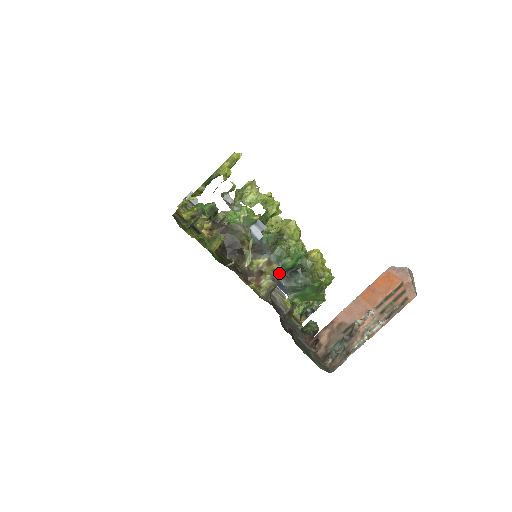
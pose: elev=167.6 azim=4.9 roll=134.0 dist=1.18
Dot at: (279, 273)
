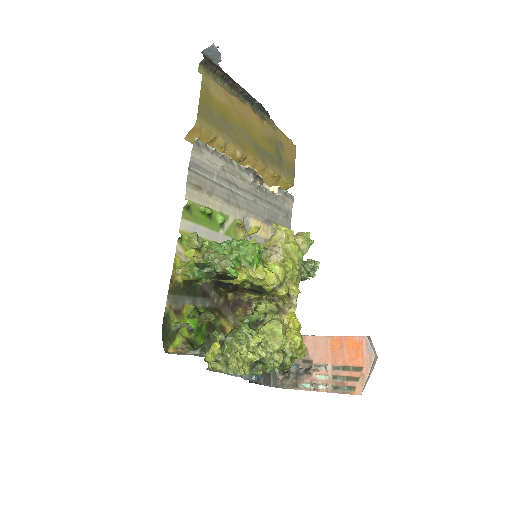
Dot at: occluded
